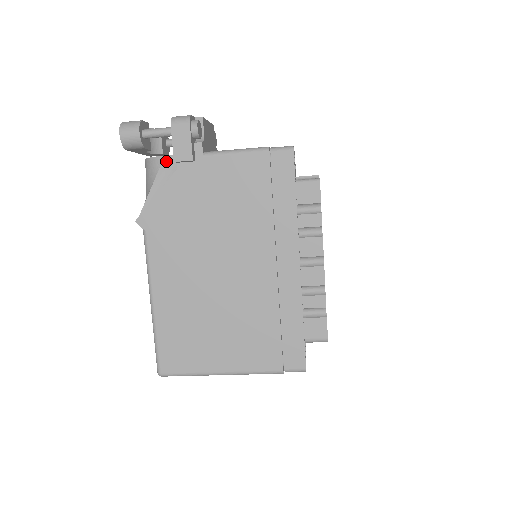
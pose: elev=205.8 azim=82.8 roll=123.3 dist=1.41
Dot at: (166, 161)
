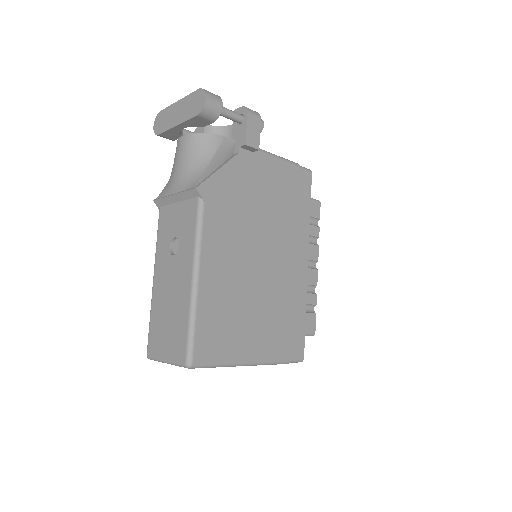
Dot at: (226, 142)
